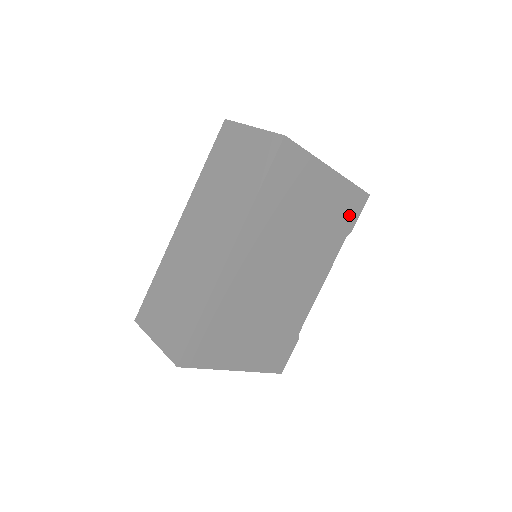
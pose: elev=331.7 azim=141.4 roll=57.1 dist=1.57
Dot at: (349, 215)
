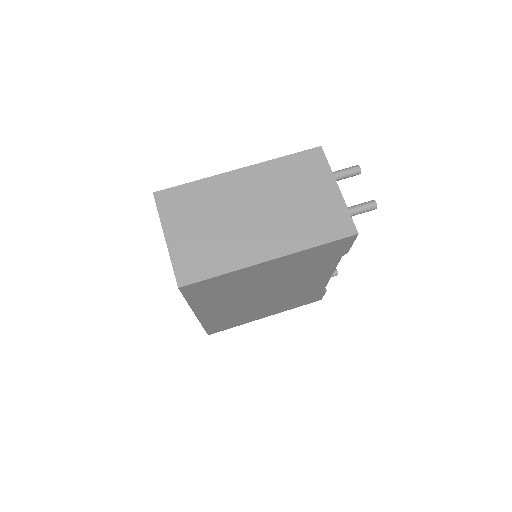
Dot at: (332, 252)
